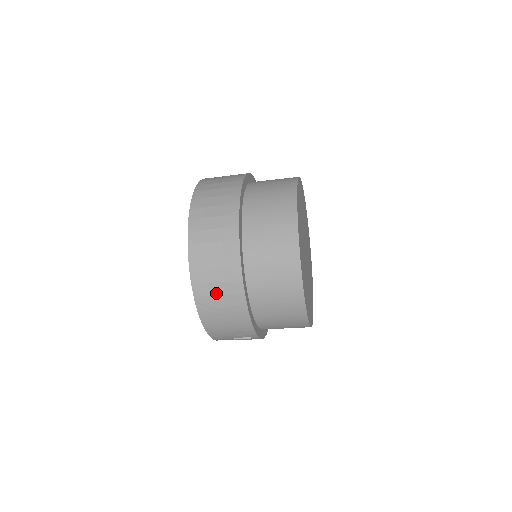
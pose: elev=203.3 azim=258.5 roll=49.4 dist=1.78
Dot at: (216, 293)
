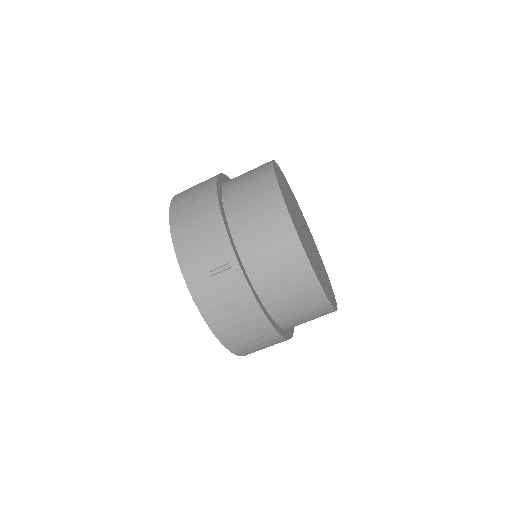
Dot at: (190, 203)
